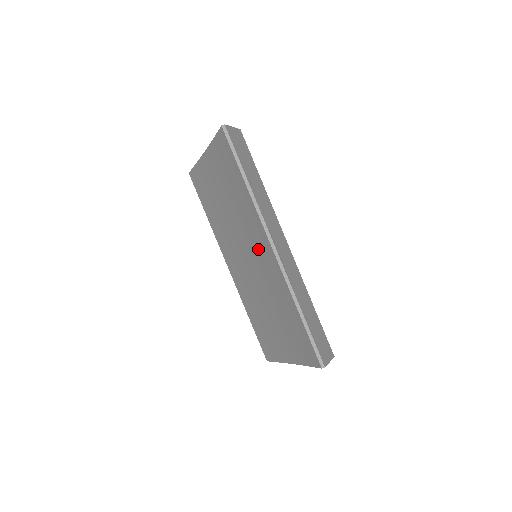
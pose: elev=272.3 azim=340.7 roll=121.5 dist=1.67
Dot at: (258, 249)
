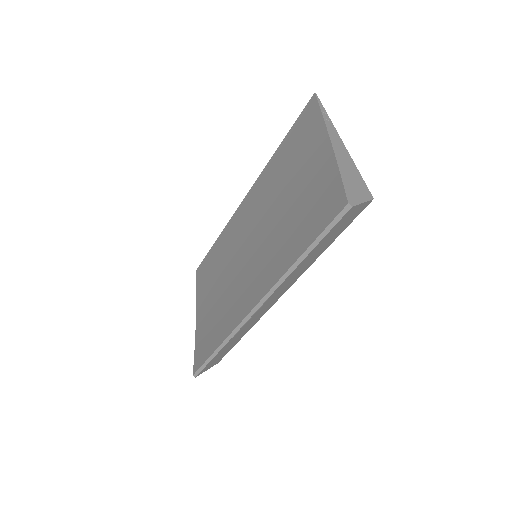
Dot at: (253, 275)
